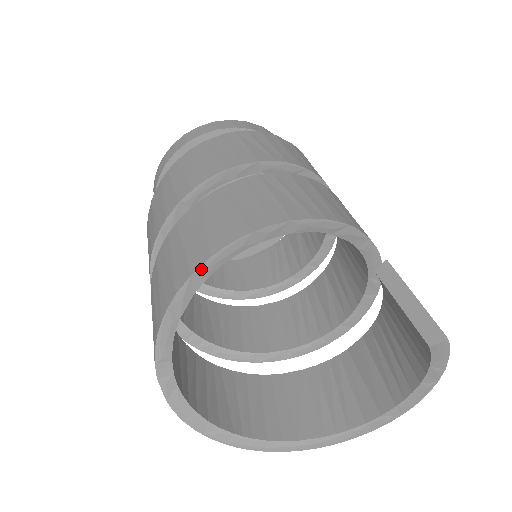
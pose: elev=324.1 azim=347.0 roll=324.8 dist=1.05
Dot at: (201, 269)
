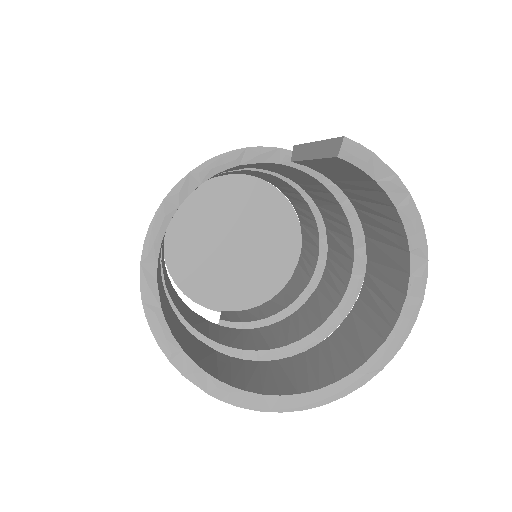
Dot at: (145, 254)
